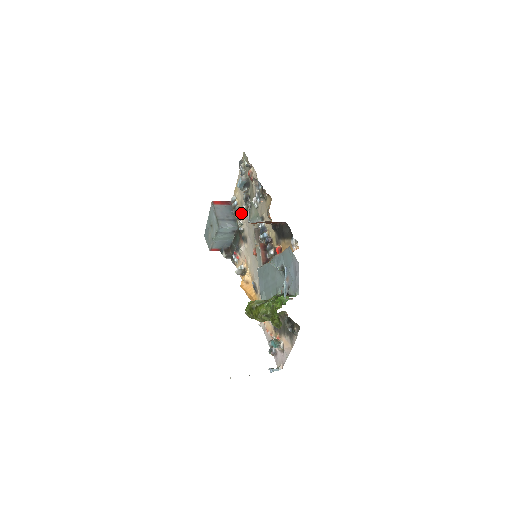
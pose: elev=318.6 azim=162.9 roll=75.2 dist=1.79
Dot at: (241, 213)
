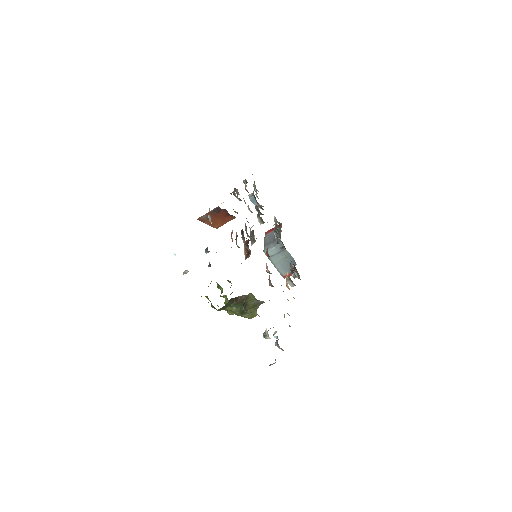
Dot at: (274, 227)
